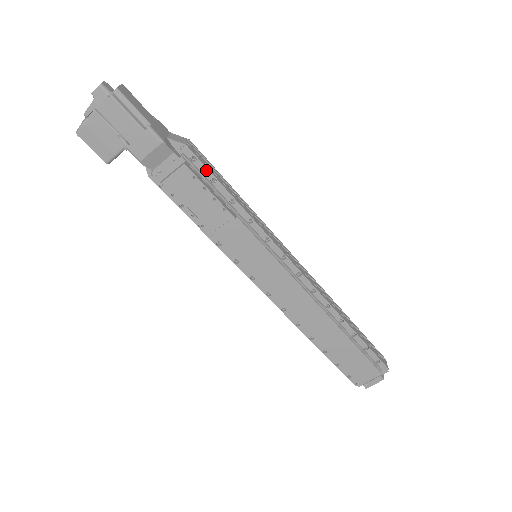
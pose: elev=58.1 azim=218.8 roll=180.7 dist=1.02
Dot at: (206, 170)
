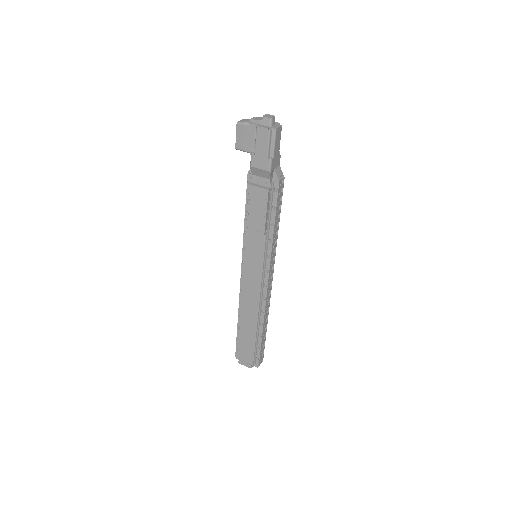
Dot at: (276, 200)
